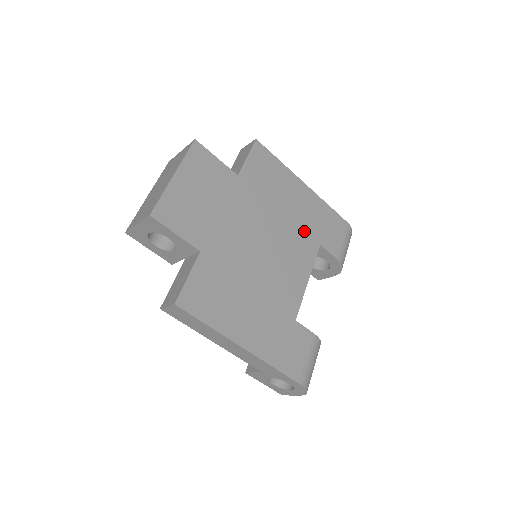
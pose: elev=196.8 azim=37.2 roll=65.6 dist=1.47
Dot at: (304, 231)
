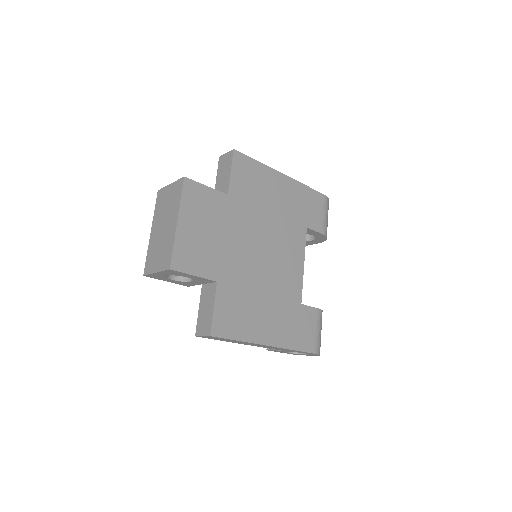
Dot at: (292, 221)
